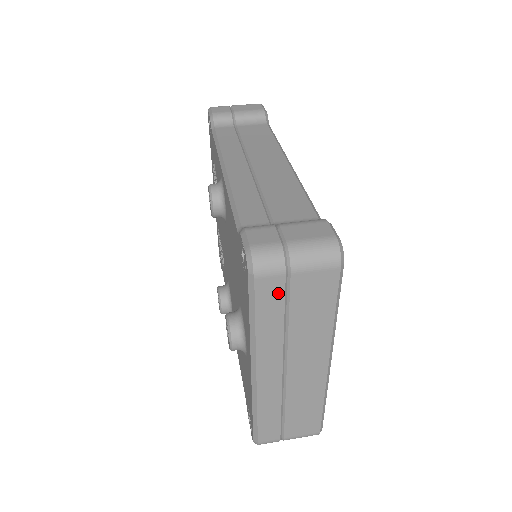
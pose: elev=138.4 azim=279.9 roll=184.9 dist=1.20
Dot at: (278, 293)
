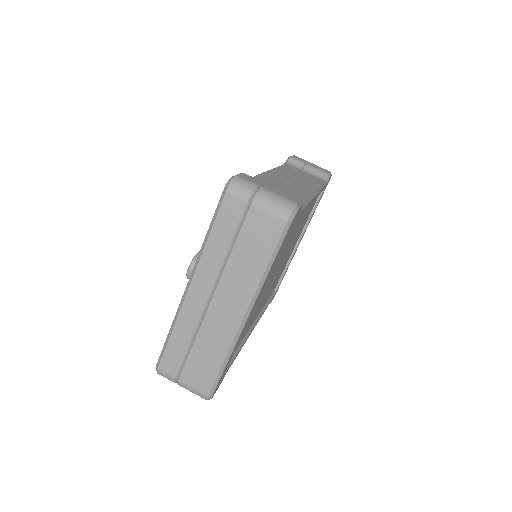
Dot at: (235, 217)
